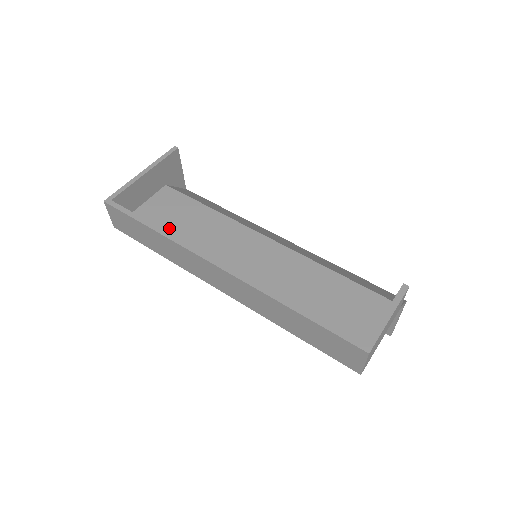
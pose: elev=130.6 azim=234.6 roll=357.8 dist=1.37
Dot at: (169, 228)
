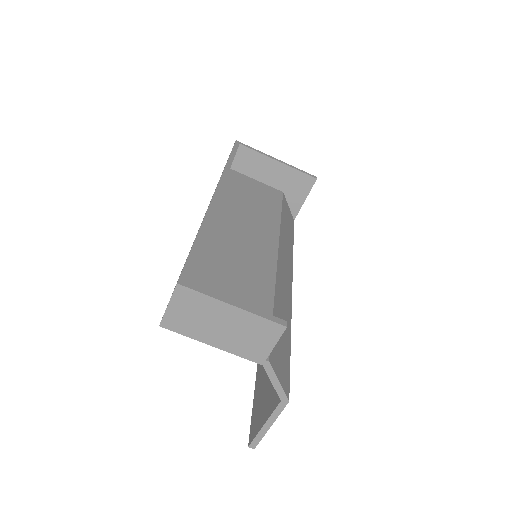
Dot at: (243, 192)
